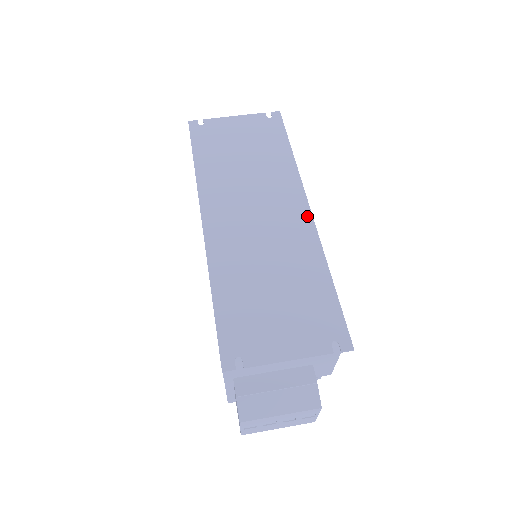
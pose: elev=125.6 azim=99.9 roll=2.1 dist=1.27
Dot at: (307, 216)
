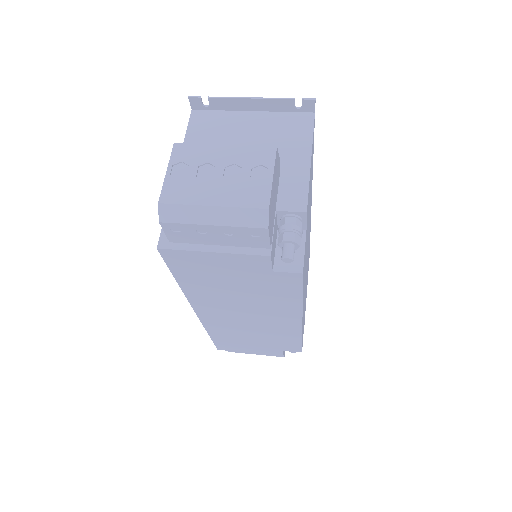
Dot at: occluded
